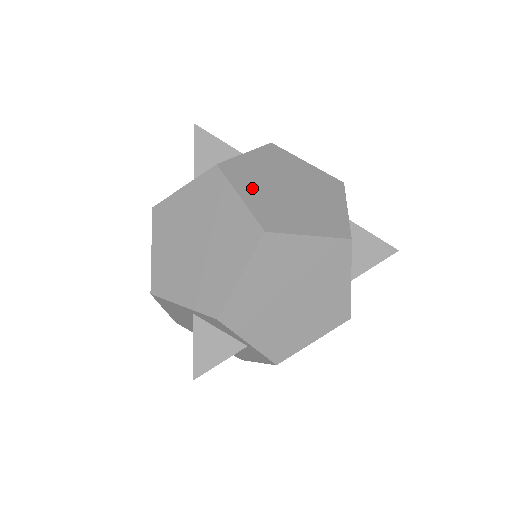
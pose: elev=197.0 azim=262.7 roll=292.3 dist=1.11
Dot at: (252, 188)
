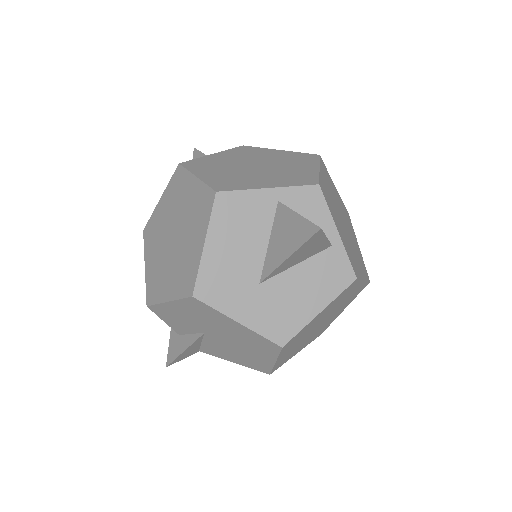
Dot at: occluded
